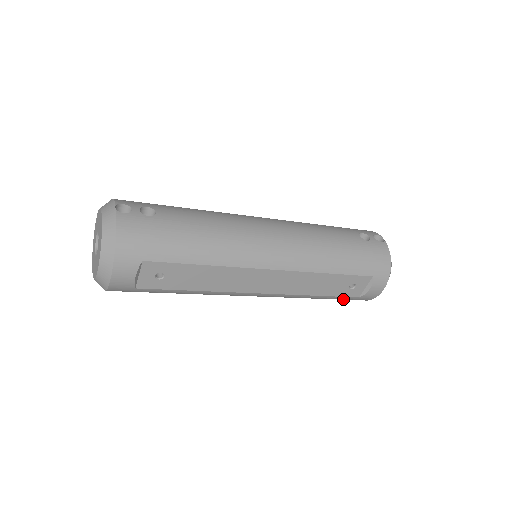
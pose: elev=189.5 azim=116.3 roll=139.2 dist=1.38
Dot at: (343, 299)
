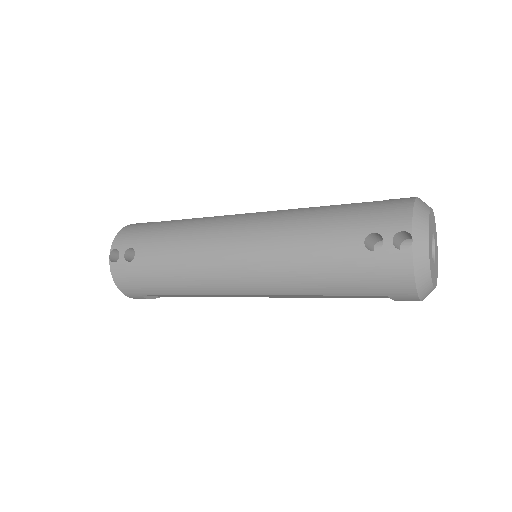
Dot at: occluded
